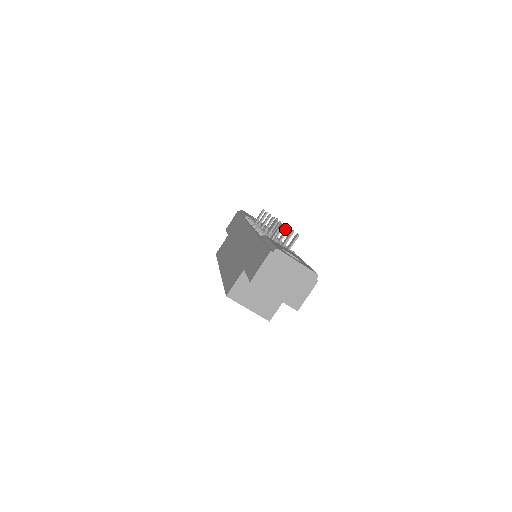
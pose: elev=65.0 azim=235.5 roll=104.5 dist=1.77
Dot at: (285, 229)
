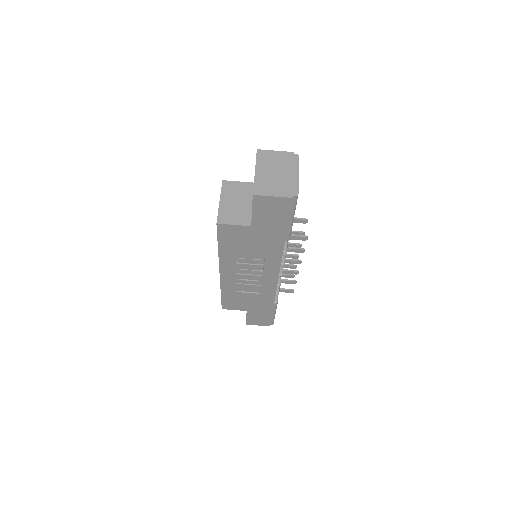
Dot at: (297, 261)
